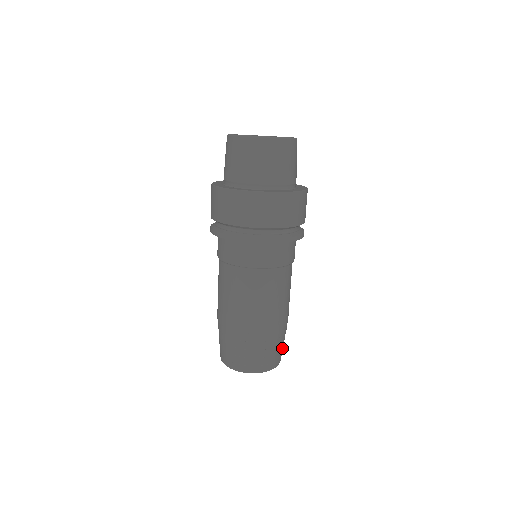
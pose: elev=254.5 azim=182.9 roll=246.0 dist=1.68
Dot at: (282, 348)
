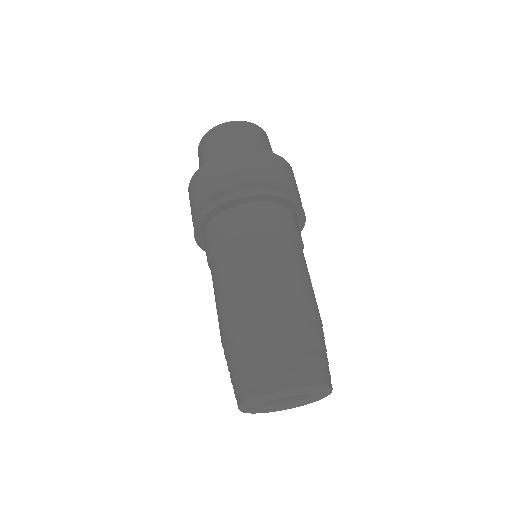
Dot at: (328, 362)
